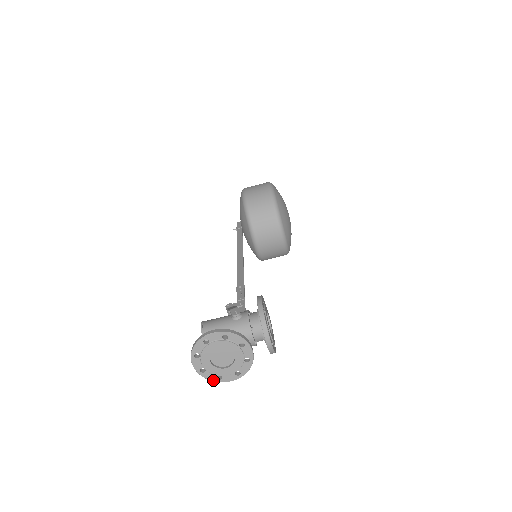
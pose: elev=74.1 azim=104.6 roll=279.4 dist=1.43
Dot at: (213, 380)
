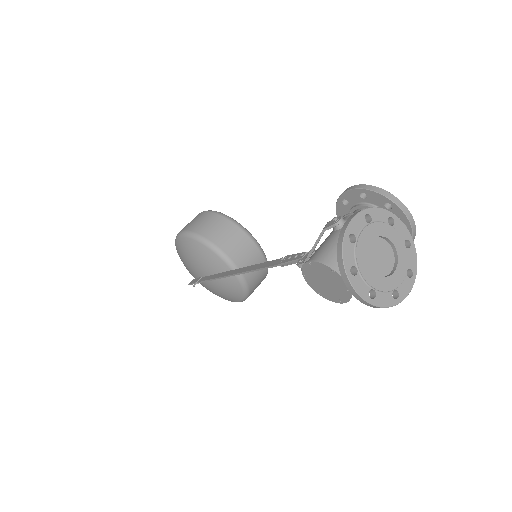
Dot at: (391, 304)
